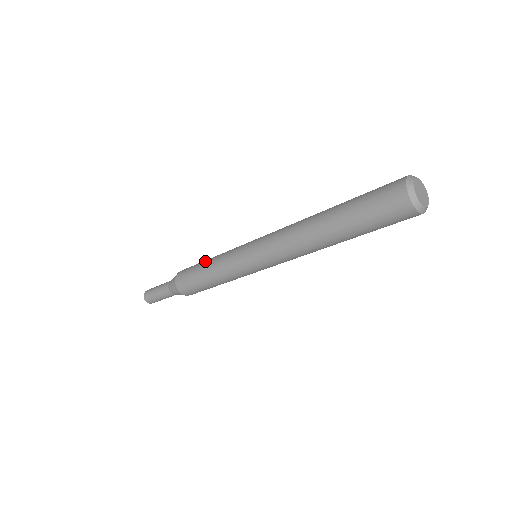
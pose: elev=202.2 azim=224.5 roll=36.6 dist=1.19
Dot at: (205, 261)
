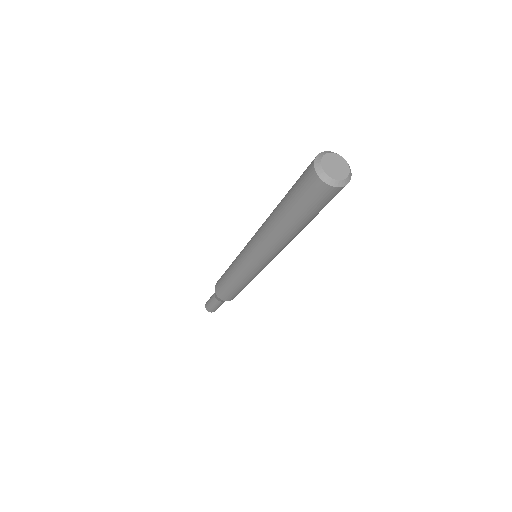
Dot at: (225, 271)
